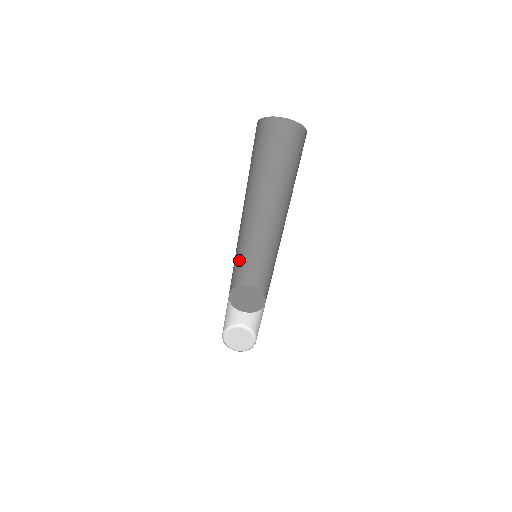
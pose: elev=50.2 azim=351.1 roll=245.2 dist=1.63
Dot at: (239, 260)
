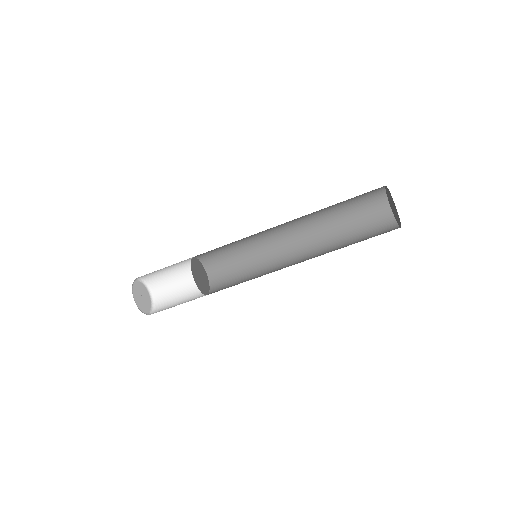
Dot at: occluded
